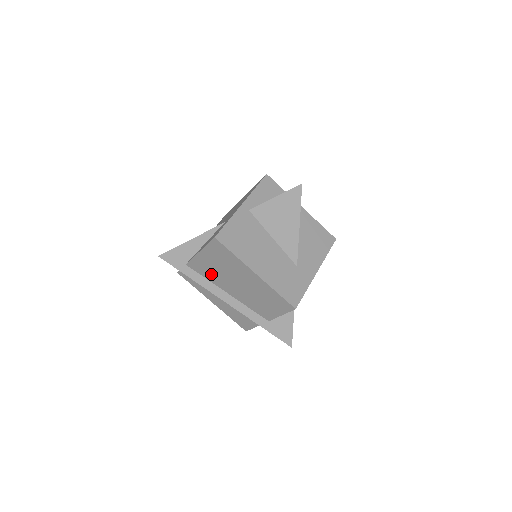
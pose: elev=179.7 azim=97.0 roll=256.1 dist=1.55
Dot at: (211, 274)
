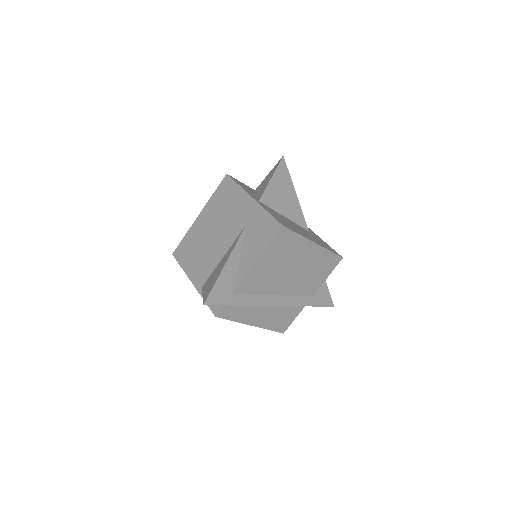
Dot at: (263, 283)
